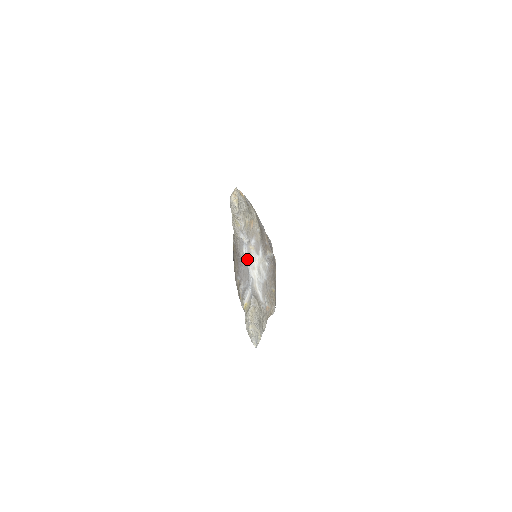
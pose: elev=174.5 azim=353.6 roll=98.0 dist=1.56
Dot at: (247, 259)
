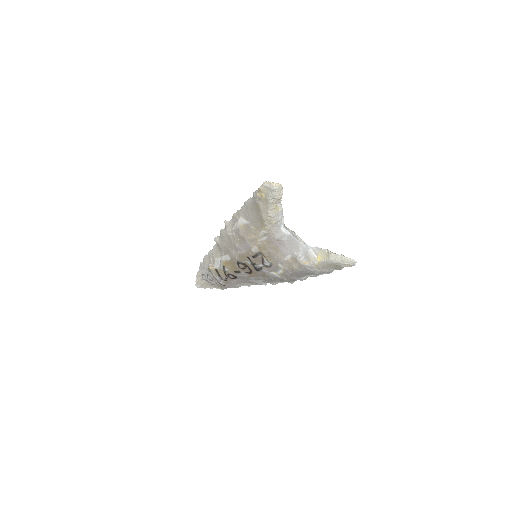
Dot at: (290, 233)
